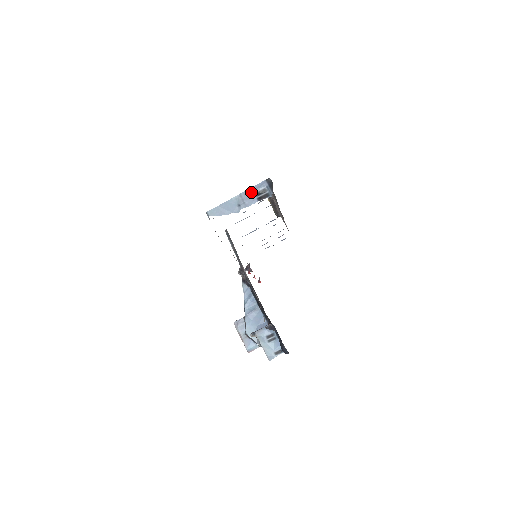
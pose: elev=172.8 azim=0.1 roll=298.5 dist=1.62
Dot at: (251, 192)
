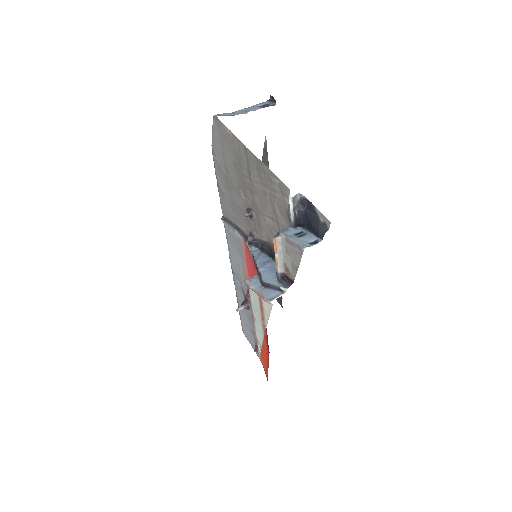
Dot at: (255, 106)
